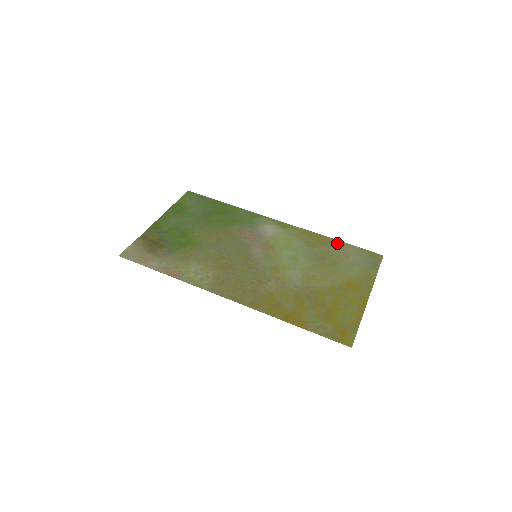
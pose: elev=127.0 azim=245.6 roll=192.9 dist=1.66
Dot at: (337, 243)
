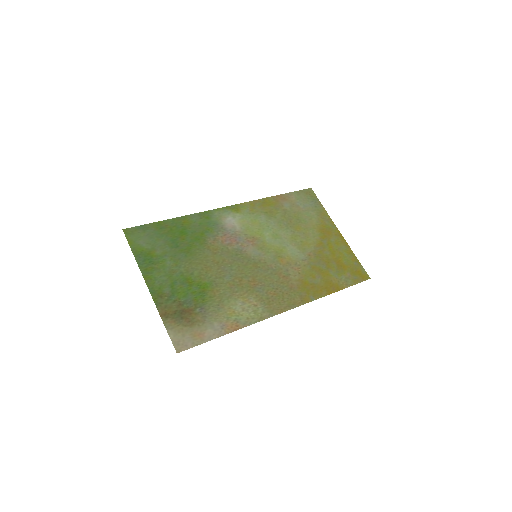
Dot at: (281, 198)
